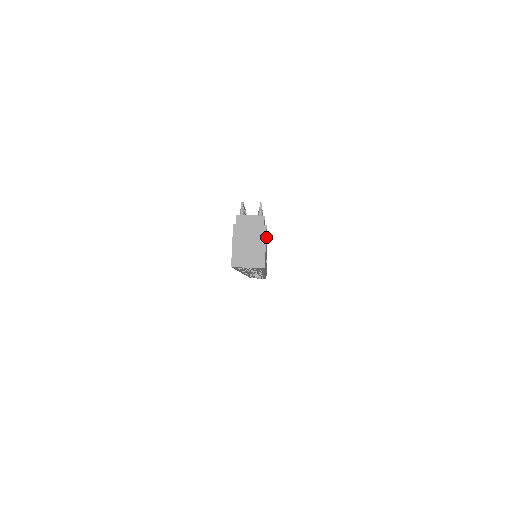
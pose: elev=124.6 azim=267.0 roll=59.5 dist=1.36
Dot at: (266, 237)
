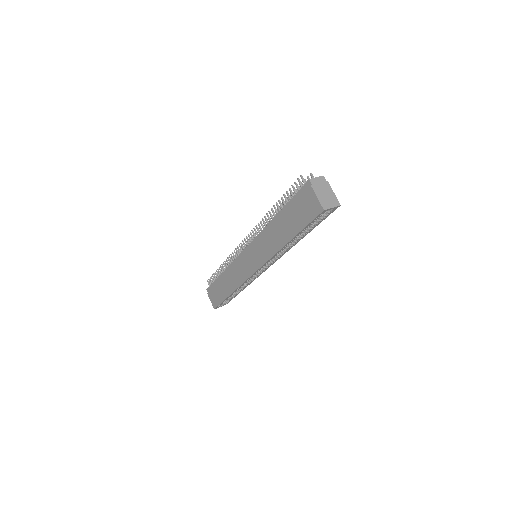
Dot at: occluded
